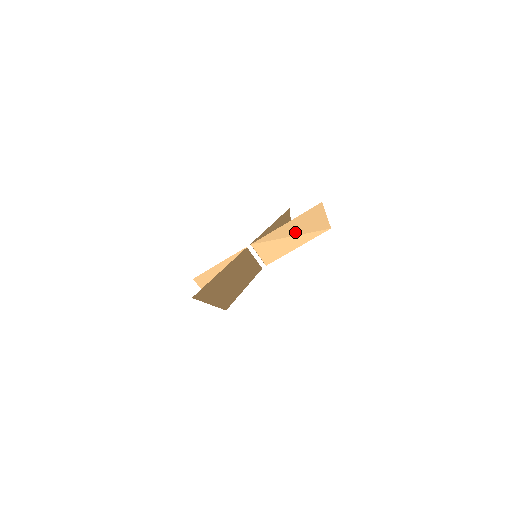
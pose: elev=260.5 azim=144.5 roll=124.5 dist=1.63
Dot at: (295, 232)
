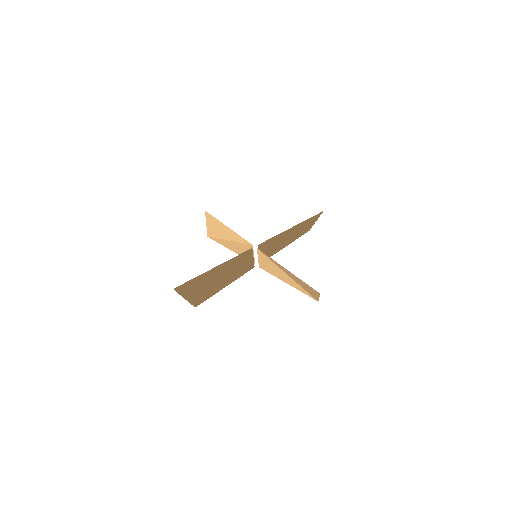
Dot at: (292, 277)
